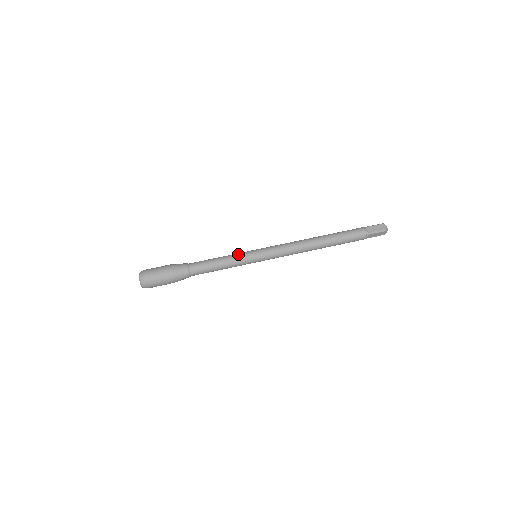
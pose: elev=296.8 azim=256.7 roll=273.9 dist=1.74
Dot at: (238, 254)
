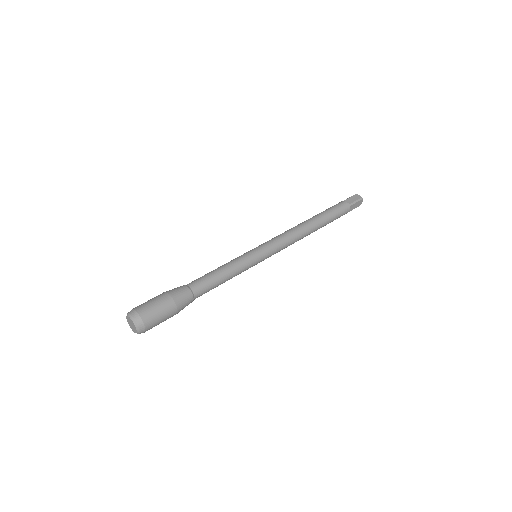
Dot at: (238, 257)
